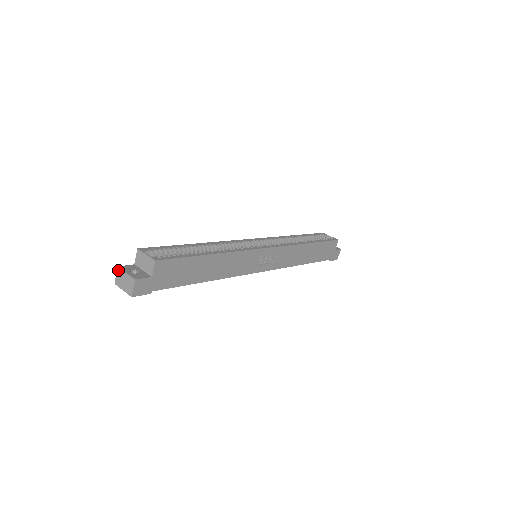
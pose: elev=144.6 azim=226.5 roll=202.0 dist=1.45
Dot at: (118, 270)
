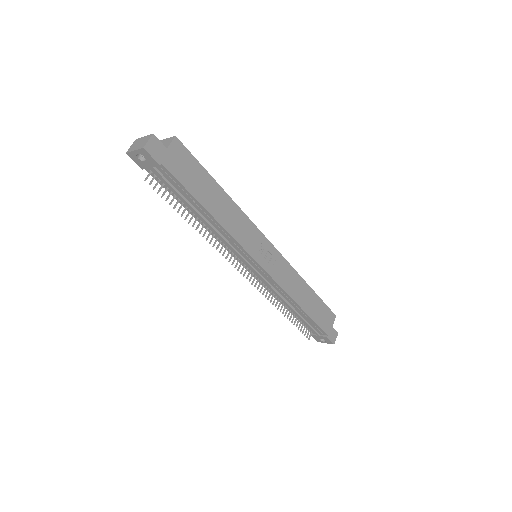
Dot at: (135, 141)
